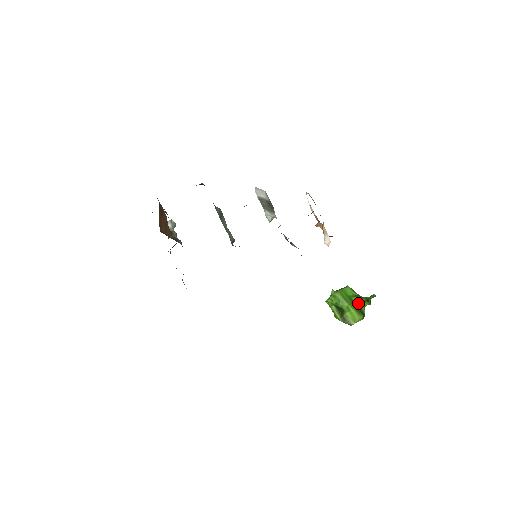
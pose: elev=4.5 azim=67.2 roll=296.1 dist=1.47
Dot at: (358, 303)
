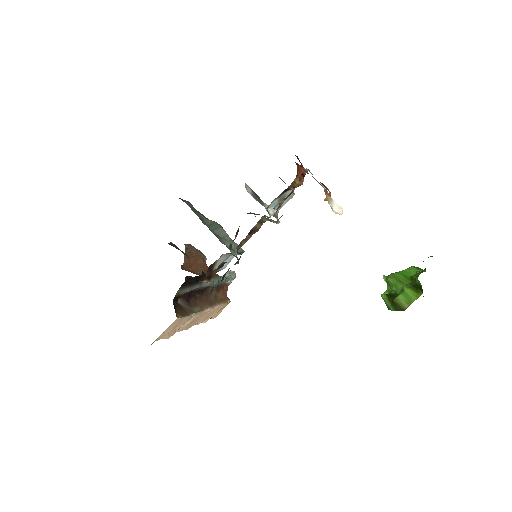
Dot at: occluded
